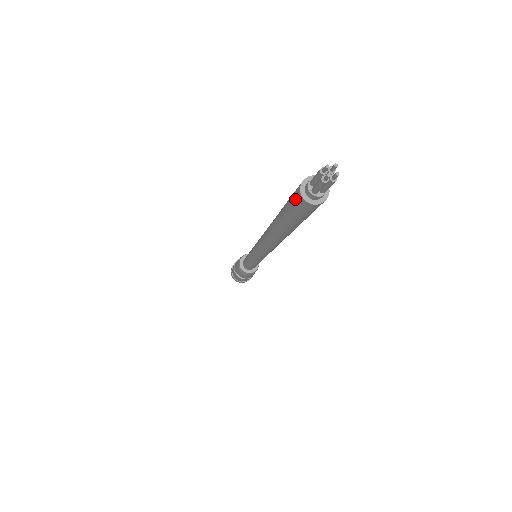
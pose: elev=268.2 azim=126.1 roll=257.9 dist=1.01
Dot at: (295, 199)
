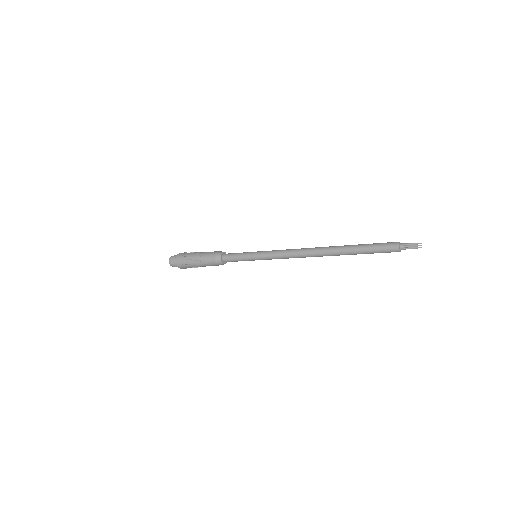
Dot at: (391, 244)
